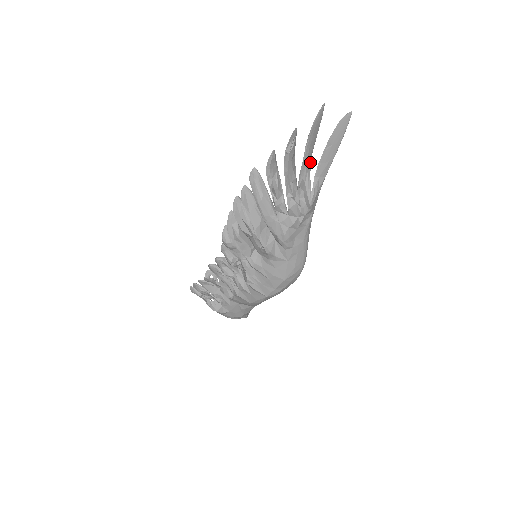
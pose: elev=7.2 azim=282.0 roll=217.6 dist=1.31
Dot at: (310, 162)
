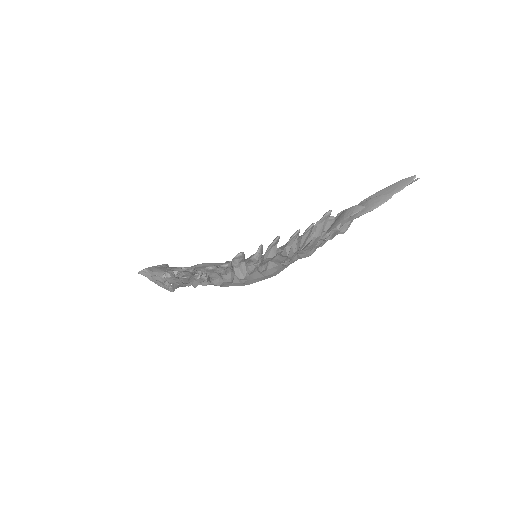
Dot at: occluded
